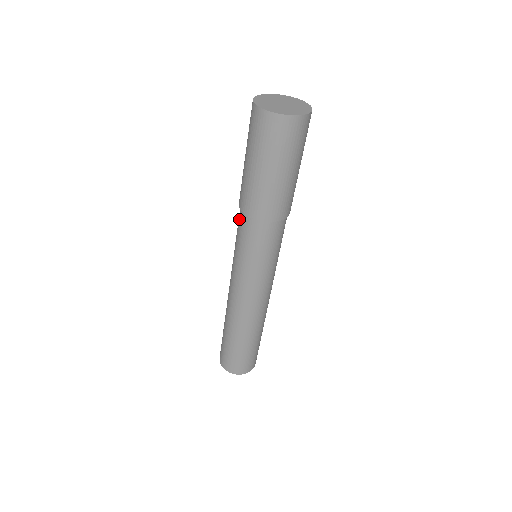
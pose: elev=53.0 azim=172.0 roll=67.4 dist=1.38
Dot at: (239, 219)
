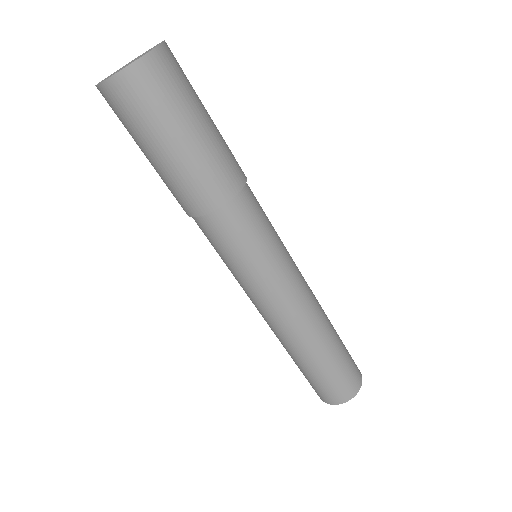
Dot at: occluded
